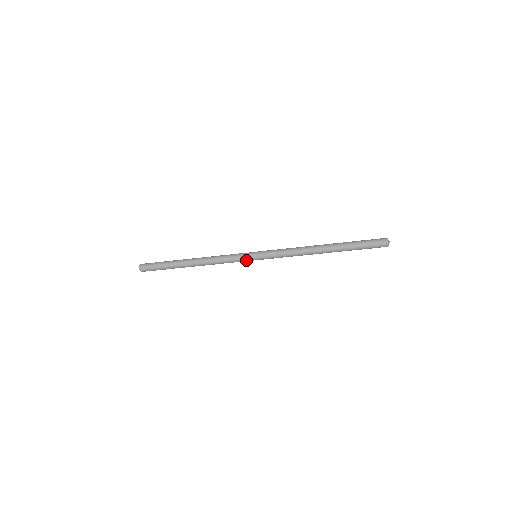
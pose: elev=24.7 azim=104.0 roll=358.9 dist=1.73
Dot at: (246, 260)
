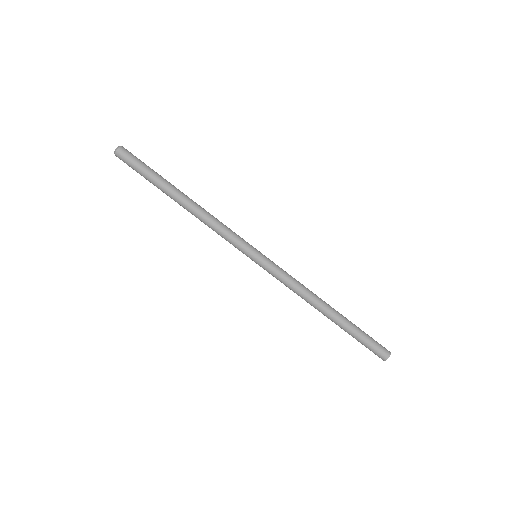
Dot at: (247, 246)
